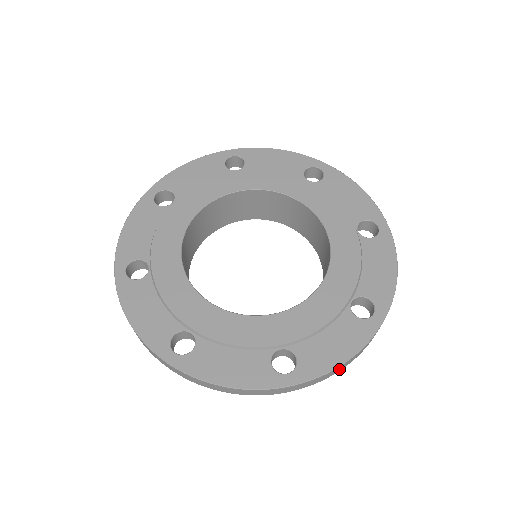
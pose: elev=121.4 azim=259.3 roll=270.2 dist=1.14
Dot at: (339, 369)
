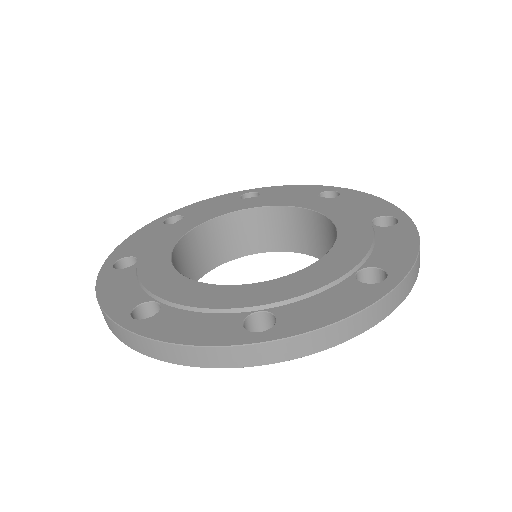
Dot at: (336, 337)
